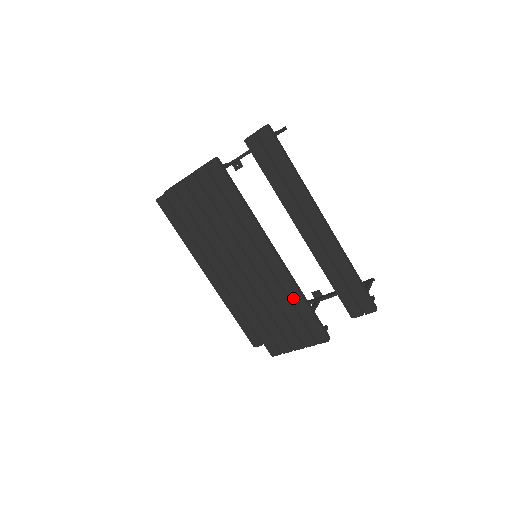
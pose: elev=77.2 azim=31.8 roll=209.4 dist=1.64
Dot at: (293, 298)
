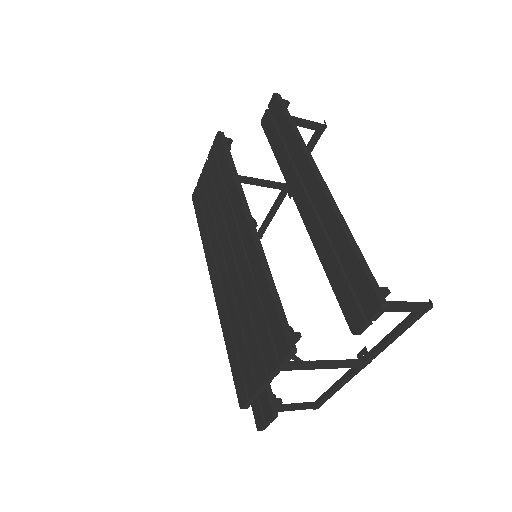
Dot at: (258, 282)
